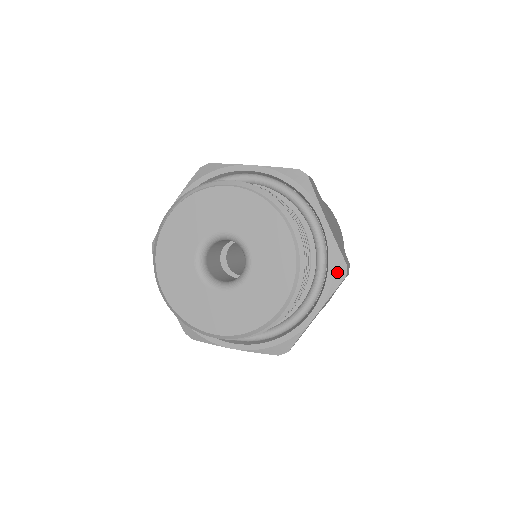
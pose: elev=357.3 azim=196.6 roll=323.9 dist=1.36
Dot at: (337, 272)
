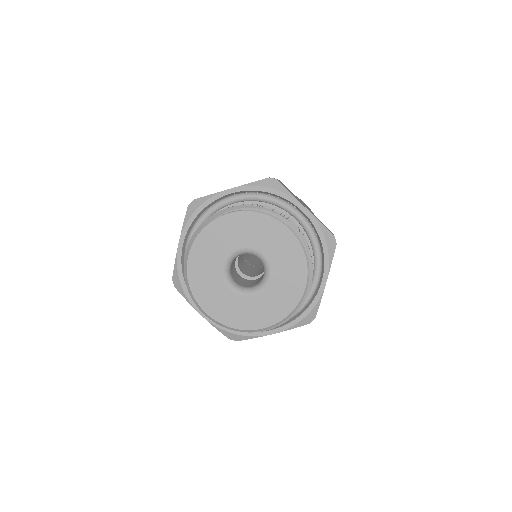
Dot at: (307, 318)
